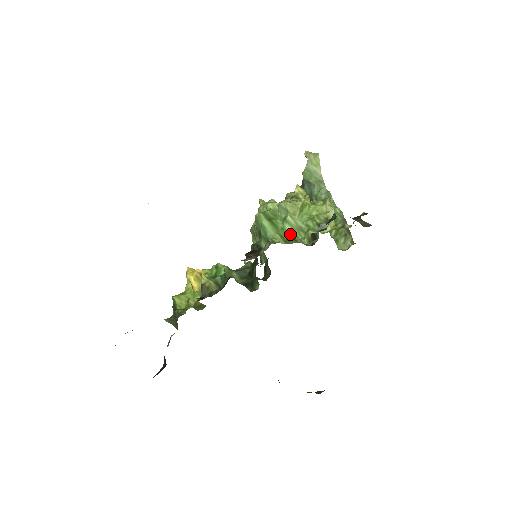
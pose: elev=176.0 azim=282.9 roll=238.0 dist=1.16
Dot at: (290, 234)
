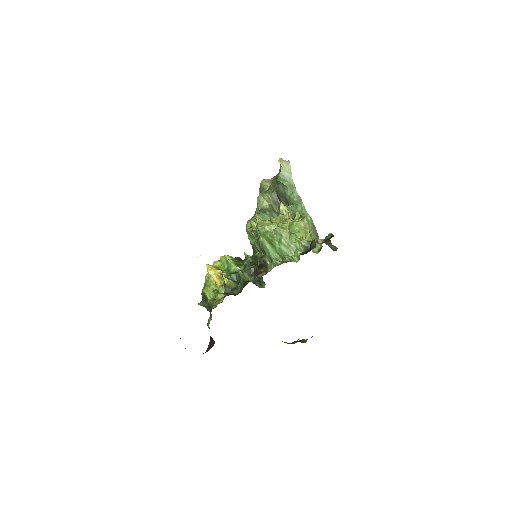
Dot at: (285, 252)
